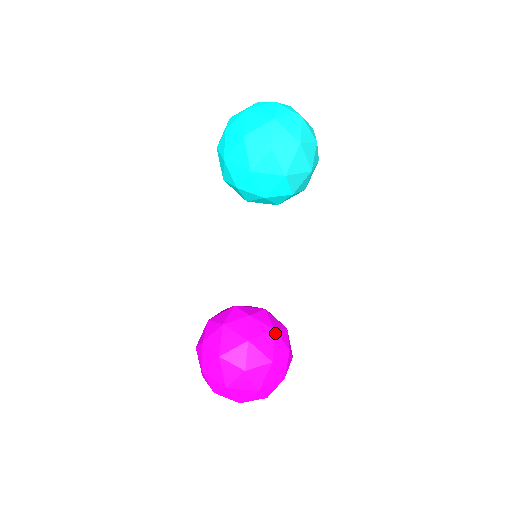
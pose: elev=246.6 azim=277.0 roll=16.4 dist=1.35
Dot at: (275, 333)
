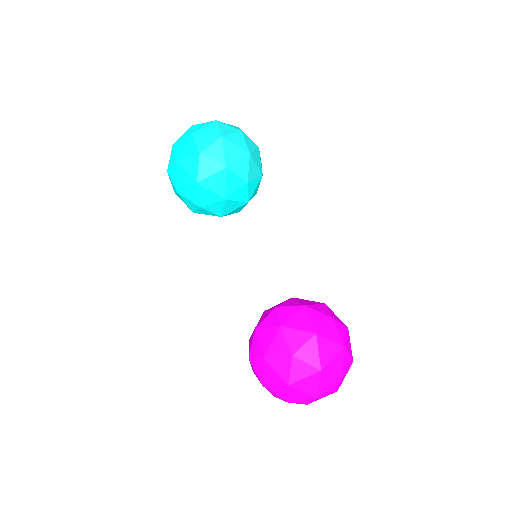
Dot at: (306, 308)
